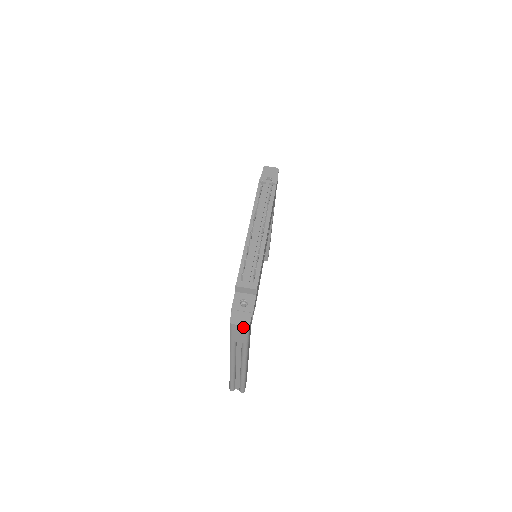
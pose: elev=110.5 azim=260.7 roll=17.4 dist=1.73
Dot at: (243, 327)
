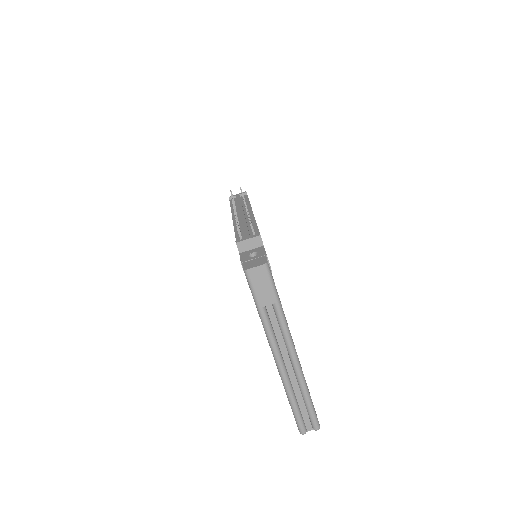
Dot at: (261, 268)
